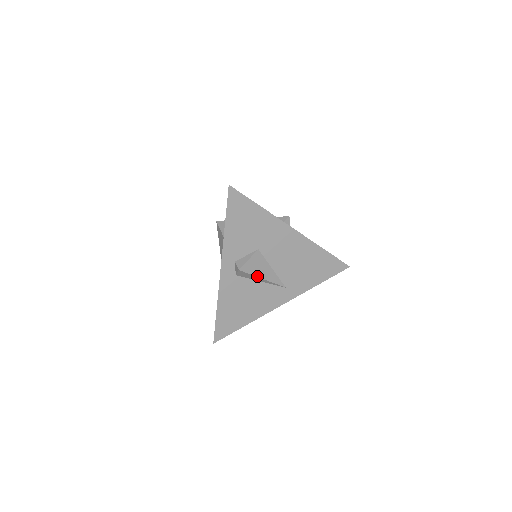
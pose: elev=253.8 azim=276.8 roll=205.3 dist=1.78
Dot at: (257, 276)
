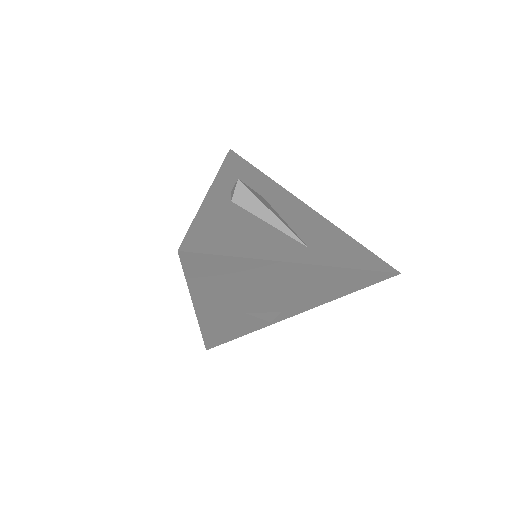
Dot at: (263, 204)
